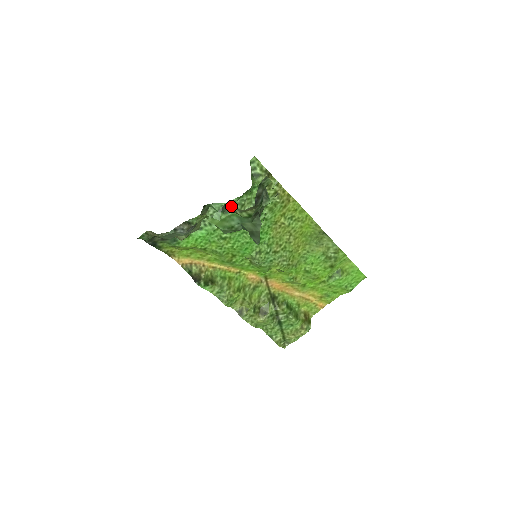
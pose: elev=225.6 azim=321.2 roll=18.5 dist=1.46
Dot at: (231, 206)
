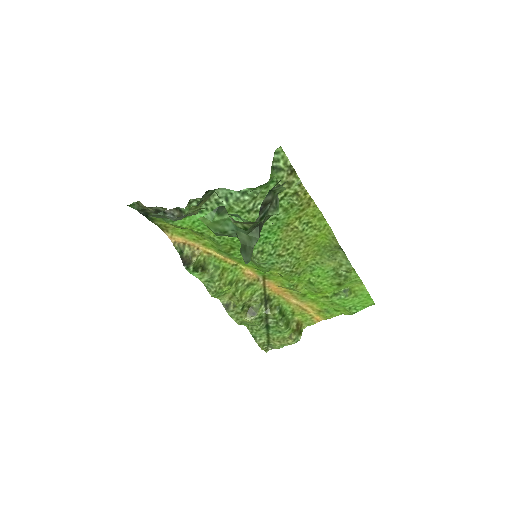
Dot at: (241, 196)
